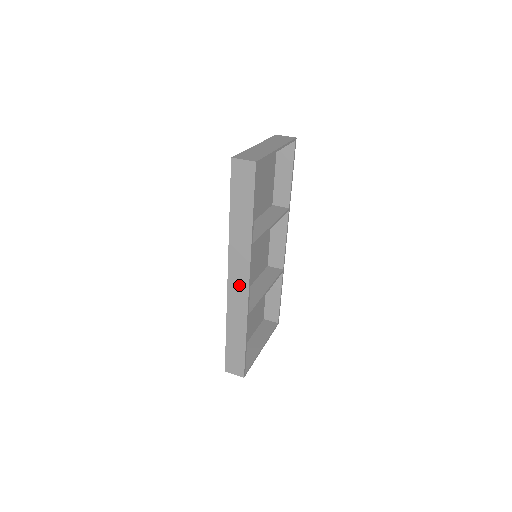
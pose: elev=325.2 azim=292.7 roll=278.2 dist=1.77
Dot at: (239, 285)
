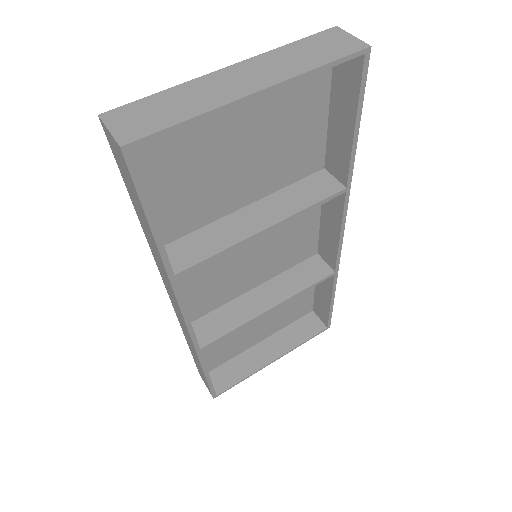
Dot at: (178, 311)
